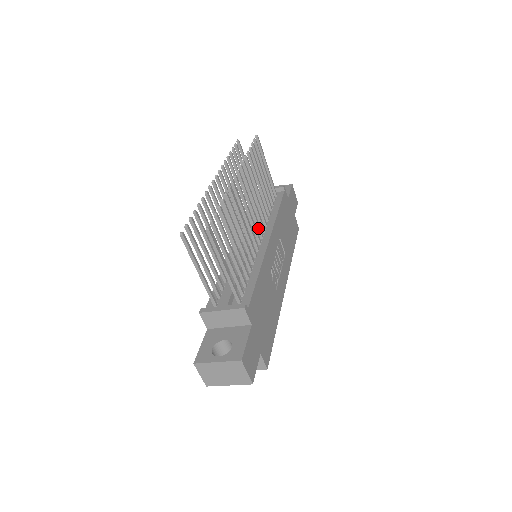
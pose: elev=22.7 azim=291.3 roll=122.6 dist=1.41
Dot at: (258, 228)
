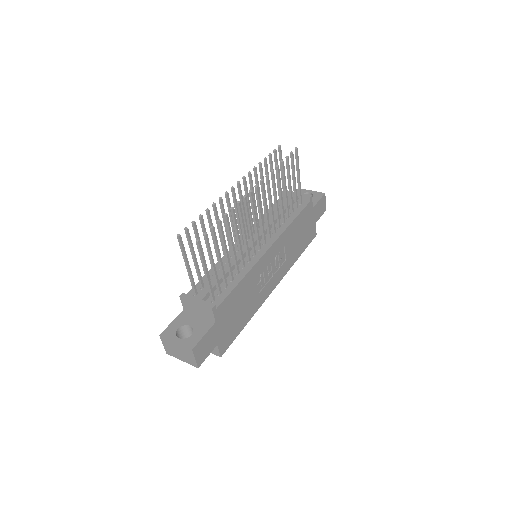
Dot at: (263, 235)
